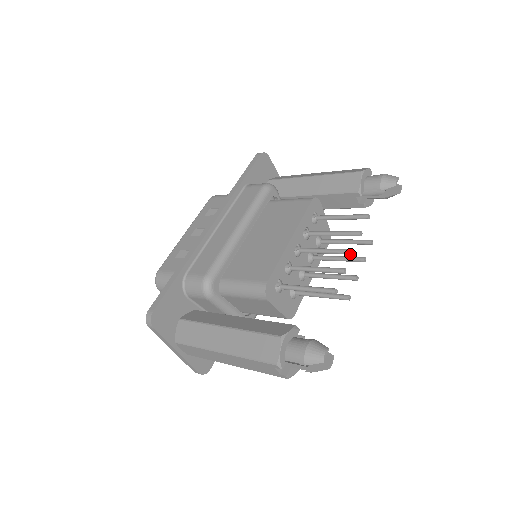
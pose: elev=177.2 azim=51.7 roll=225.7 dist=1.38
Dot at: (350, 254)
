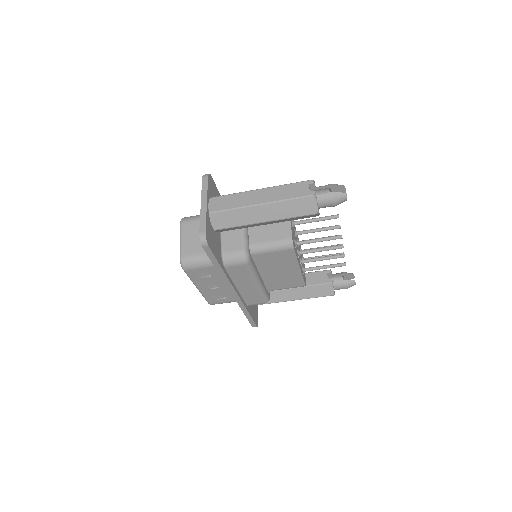
Dot at: occluded
